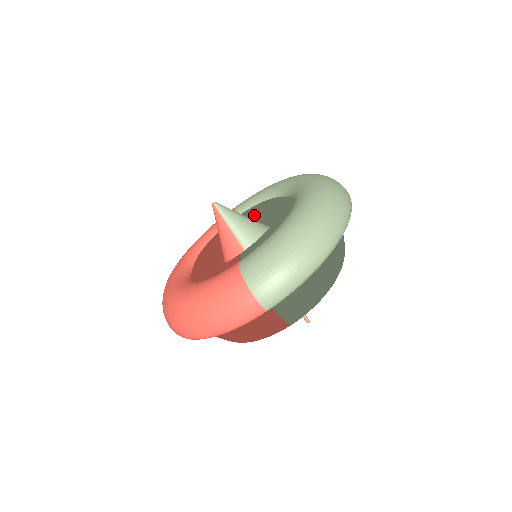
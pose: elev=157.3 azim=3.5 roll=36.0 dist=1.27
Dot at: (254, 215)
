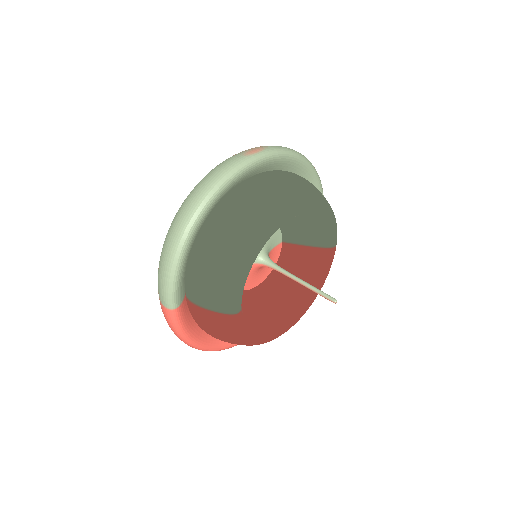
Dot at: occluded
